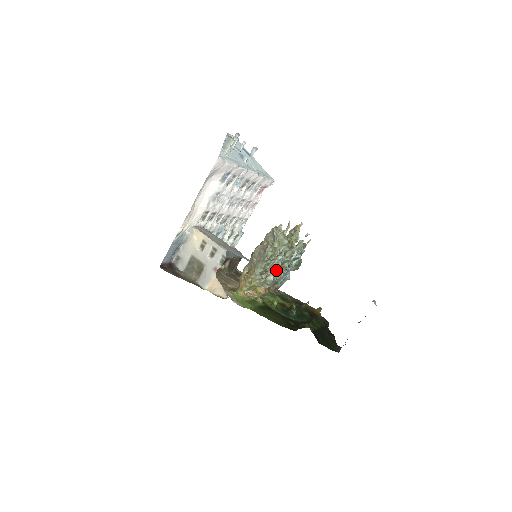
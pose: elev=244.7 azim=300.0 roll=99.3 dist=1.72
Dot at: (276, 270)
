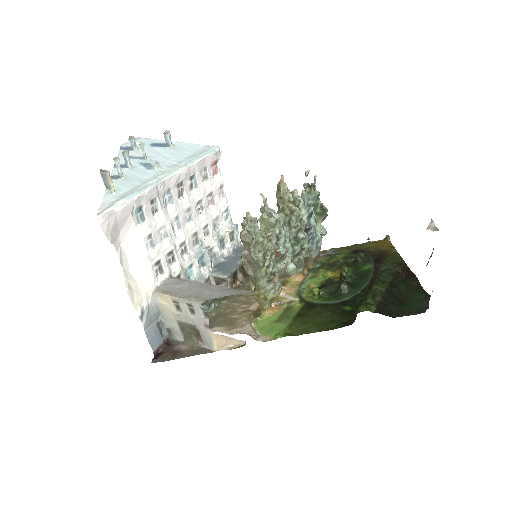
Dot at: (293, 251)
